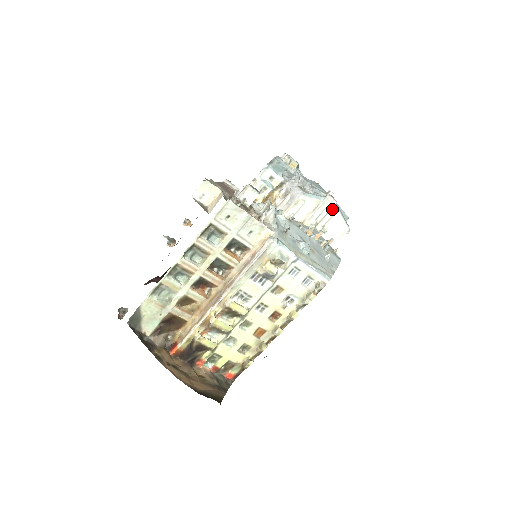
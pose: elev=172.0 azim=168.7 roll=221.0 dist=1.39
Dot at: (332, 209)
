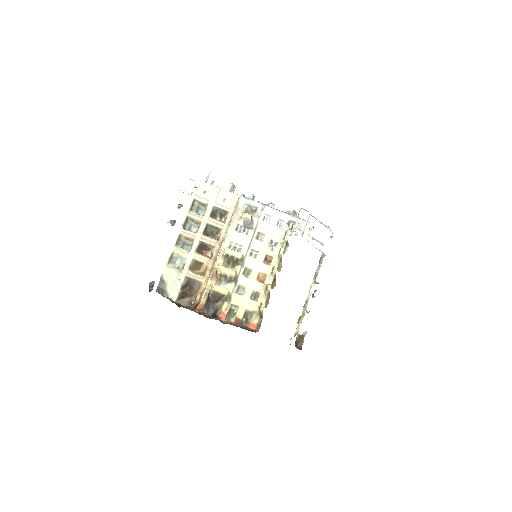
Dot at: (309, 219)
